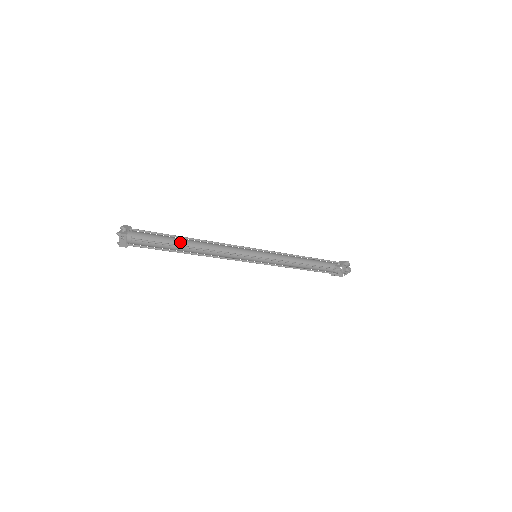
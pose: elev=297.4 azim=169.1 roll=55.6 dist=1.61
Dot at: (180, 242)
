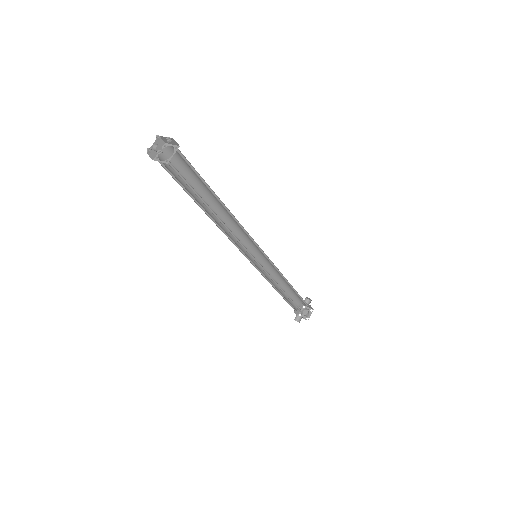
Dot at: (199, 202)
